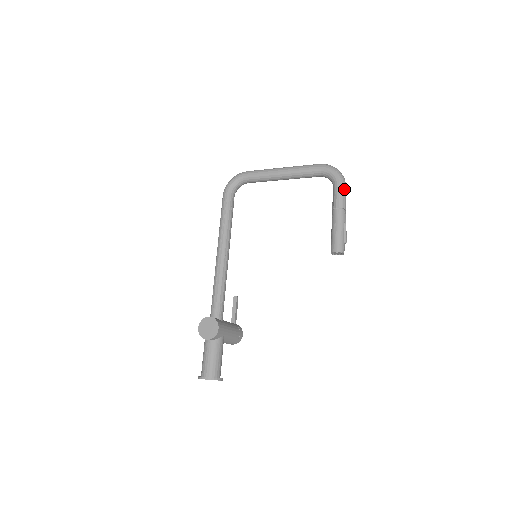
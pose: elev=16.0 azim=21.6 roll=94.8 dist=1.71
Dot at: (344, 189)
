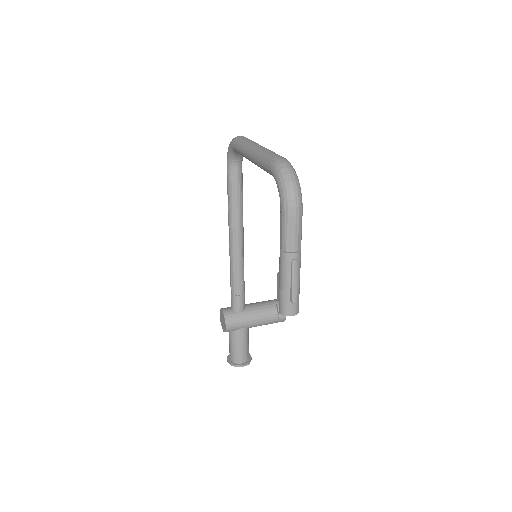
Dot at: (289, 219)
